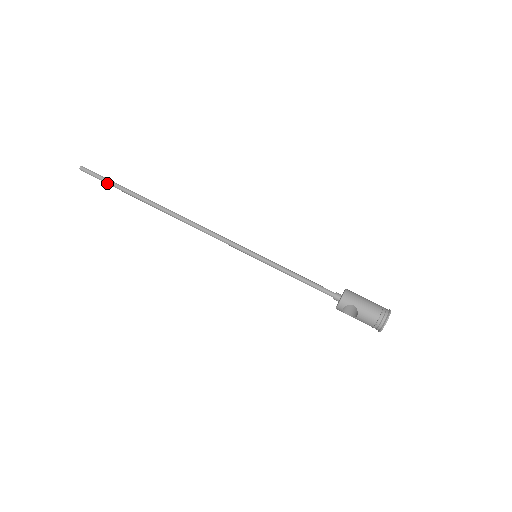
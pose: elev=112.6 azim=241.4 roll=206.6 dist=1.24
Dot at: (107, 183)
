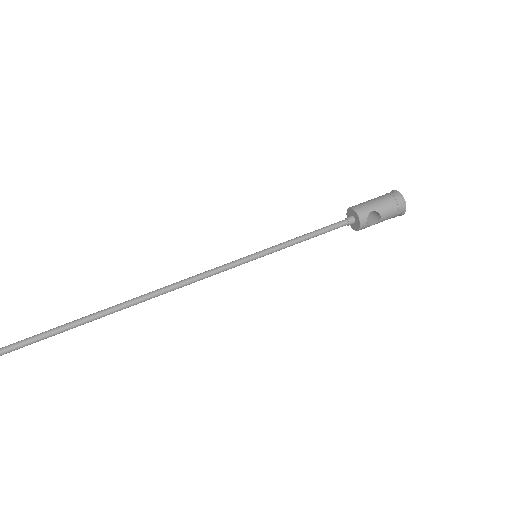
Dot at: (27, 345)
